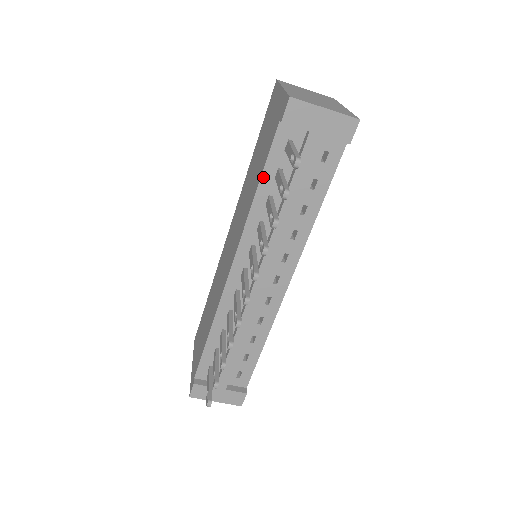
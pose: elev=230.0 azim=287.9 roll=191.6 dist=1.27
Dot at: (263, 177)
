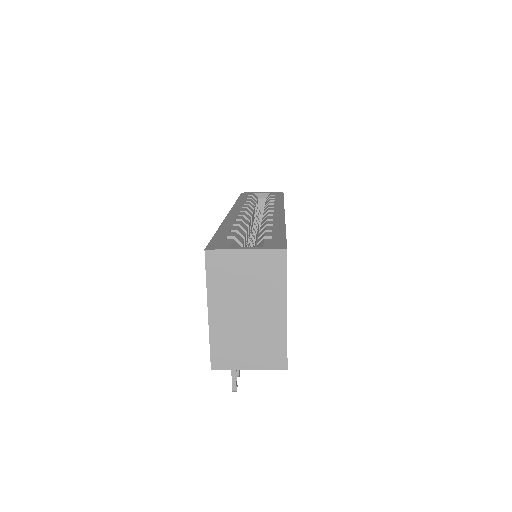
Dot at: occluded
